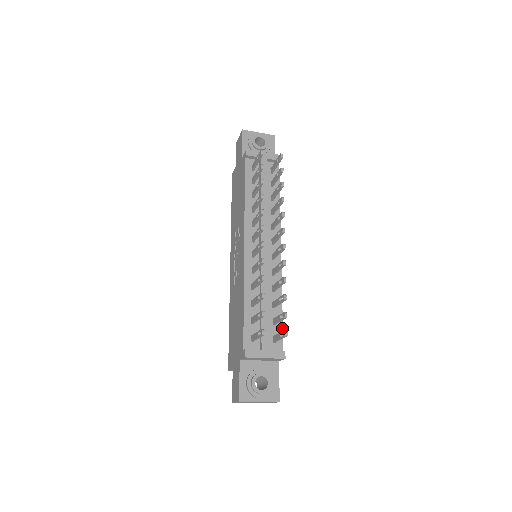
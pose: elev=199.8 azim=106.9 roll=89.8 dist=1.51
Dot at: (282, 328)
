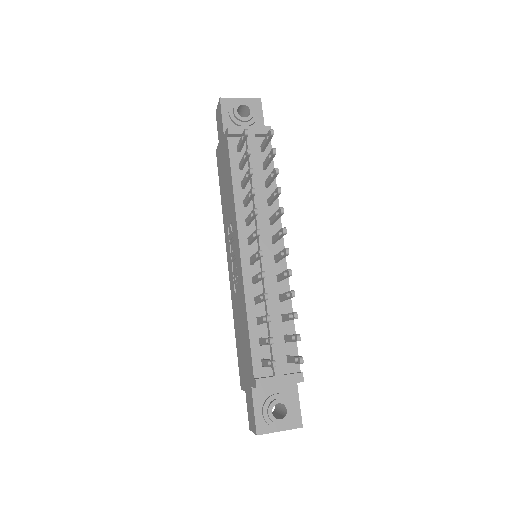
Dot at: (296, 344)
